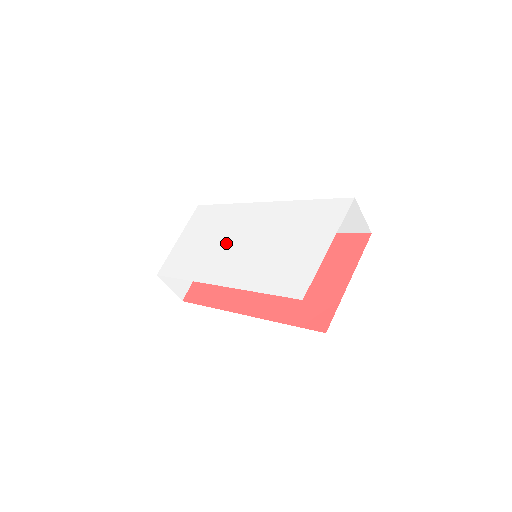
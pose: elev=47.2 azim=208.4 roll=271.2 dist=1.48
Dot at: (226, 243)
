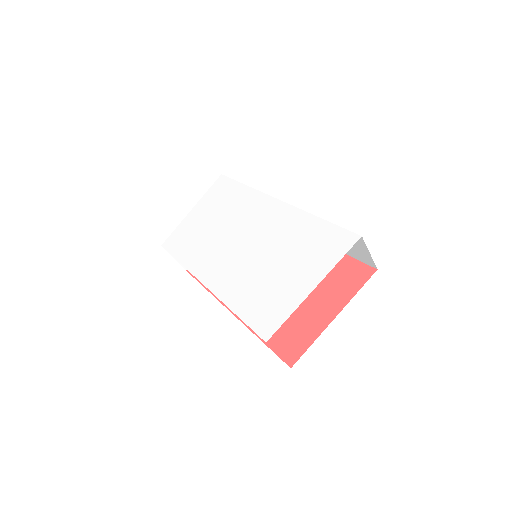
Dot at: (228, 236)
